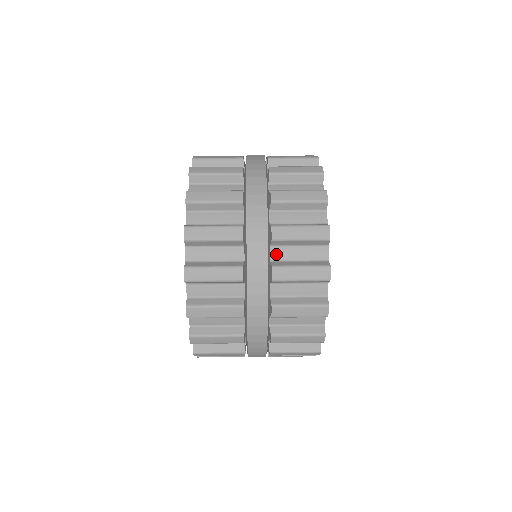
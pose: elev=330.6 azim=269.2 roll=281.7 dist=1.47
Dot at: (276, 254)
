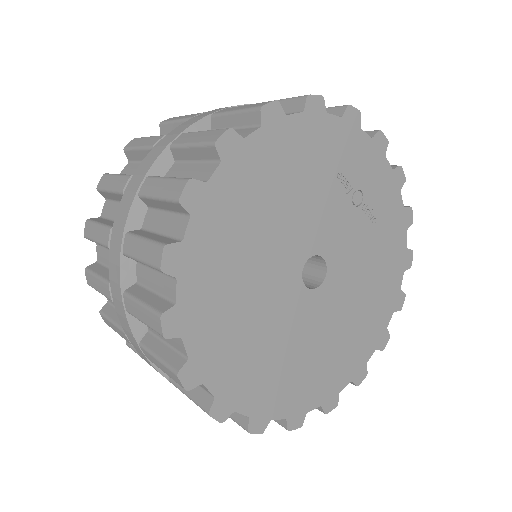
Dot at: occluded
